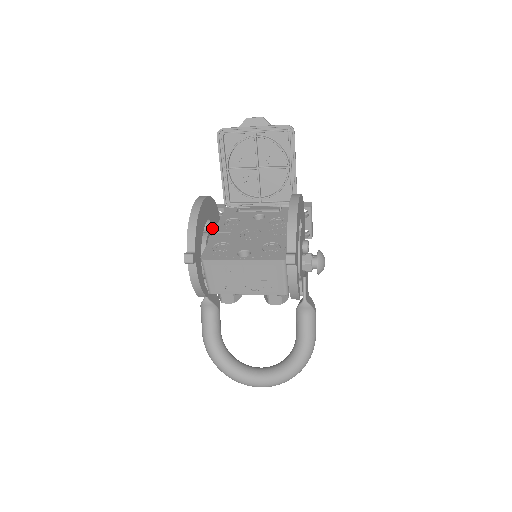
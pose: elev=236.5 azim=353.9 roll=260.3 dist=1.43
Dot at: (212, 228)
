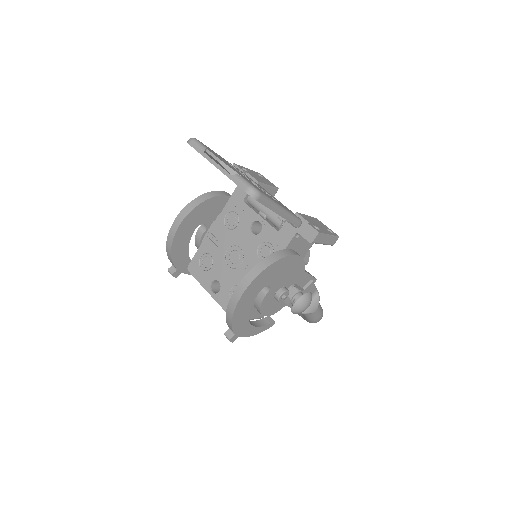
Dot at: (212, 221)
